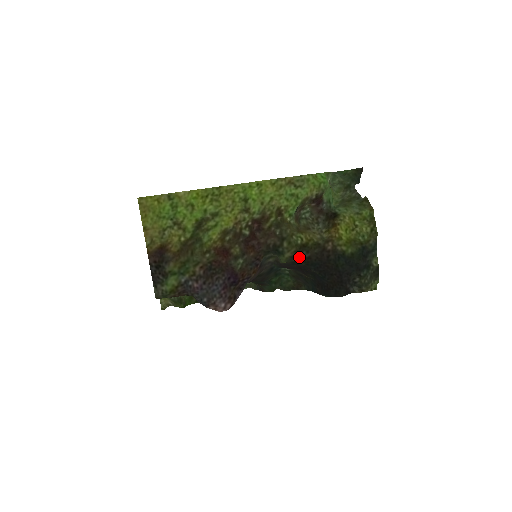
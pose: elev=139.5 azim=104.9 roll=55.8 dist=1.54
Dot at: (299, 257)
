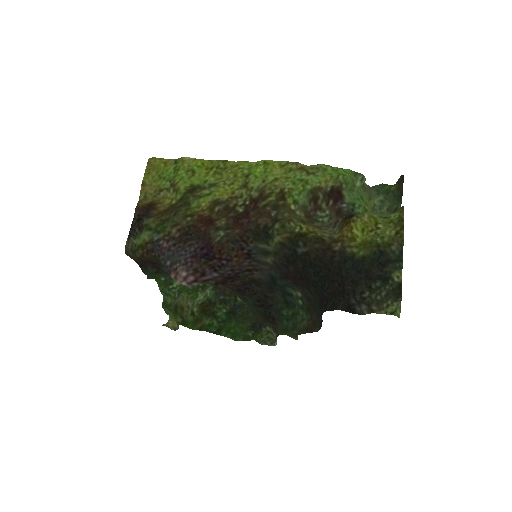
Dot at: (294, 250)
